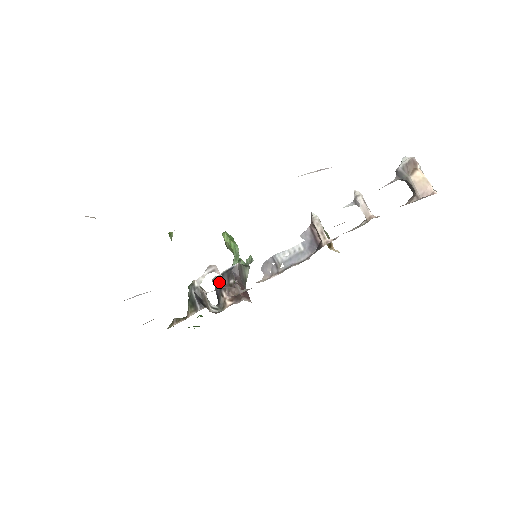
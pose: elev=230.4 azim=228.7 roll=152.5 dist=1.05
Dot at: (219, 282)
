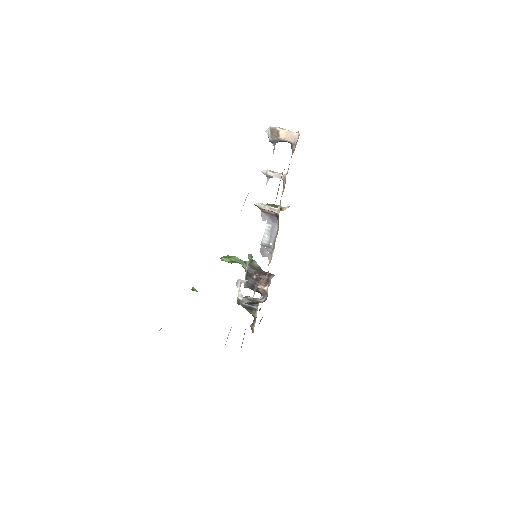
Dot at: (249, 284)
